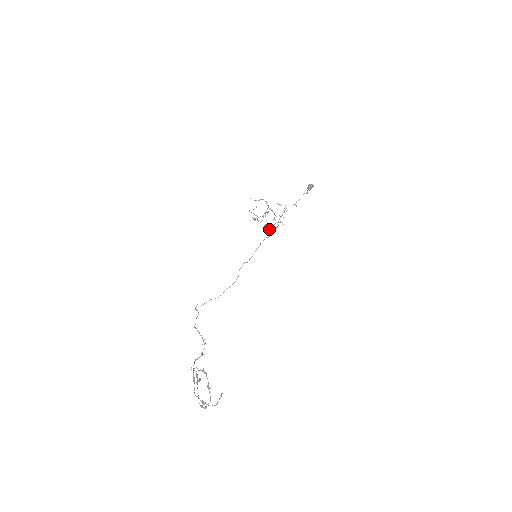
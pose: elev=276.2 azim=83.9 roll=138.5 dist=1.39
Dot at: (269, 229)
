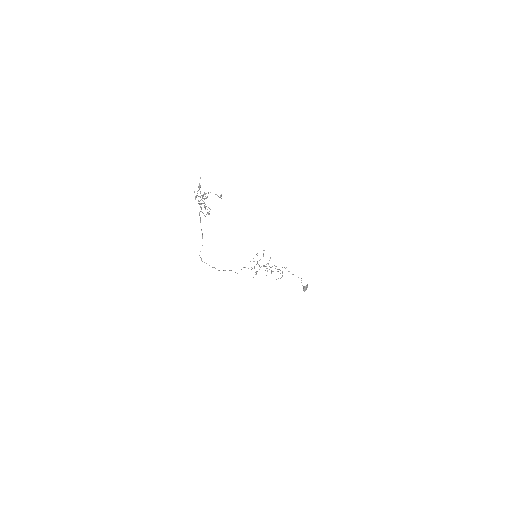
Dot at: occluded
